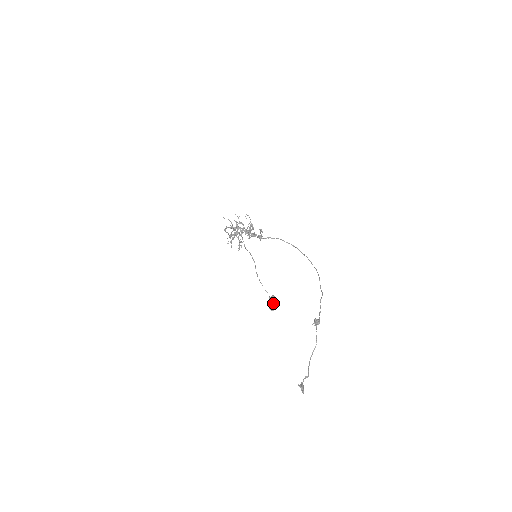
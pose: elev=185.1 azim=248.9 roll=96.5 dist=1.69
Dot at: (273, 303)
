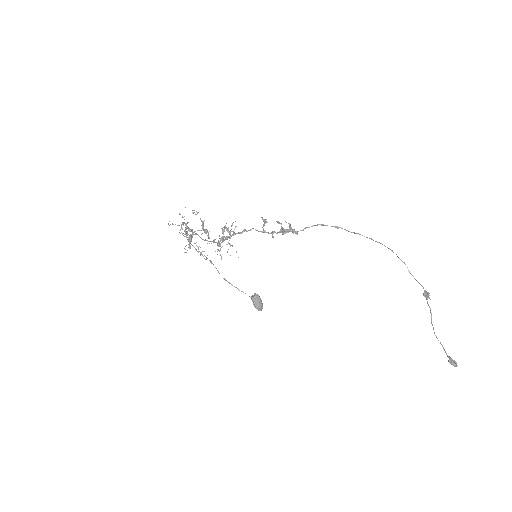
Dot at: (261, 302)
